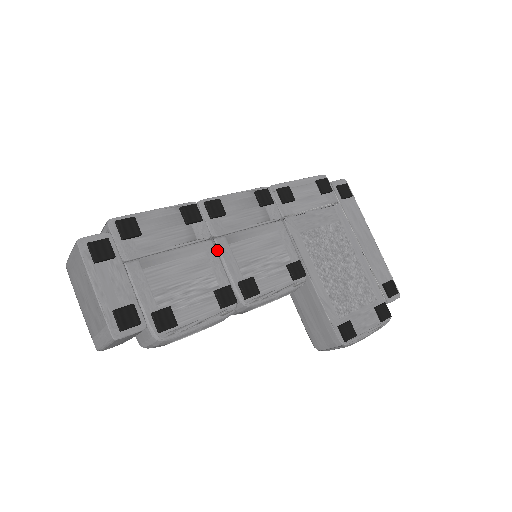
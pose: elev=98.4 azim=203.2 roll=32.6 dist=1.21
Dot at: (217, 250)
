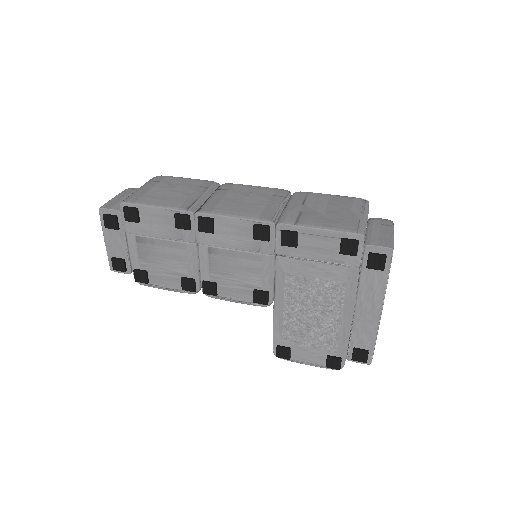
Dot at: (198, 252)
